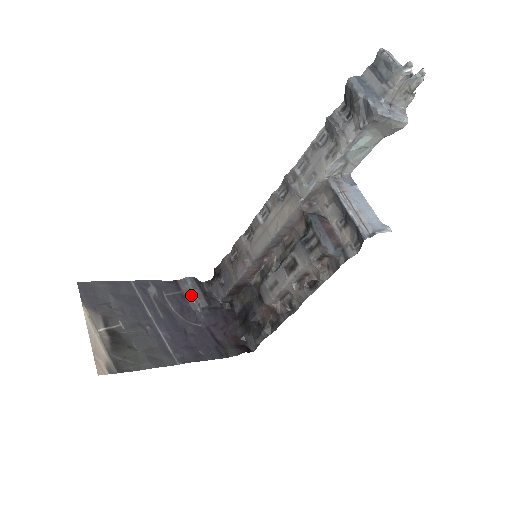
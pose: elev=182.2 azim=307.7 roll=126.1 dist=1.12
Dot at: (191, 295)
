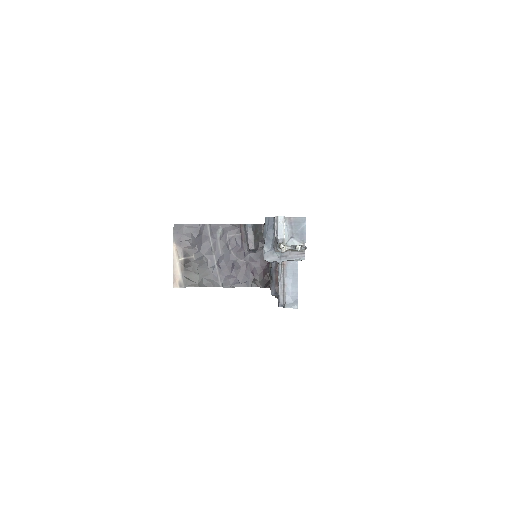
Dot at: (246, 238)
